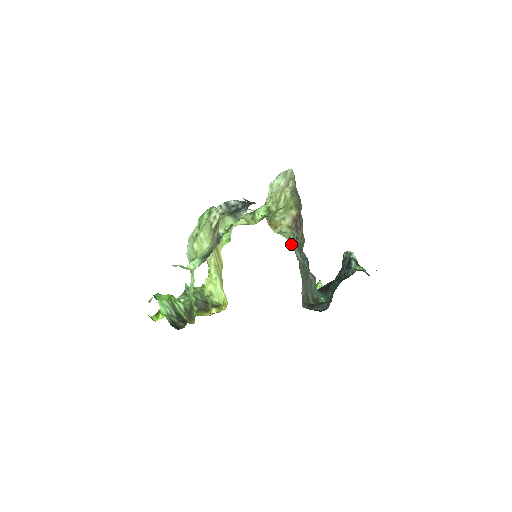
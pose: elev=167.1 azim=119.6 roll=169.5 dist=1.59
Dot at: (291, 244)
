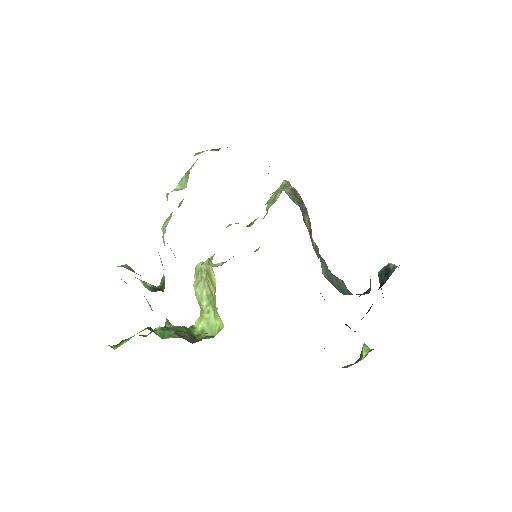
Dot at: (290, 198)
